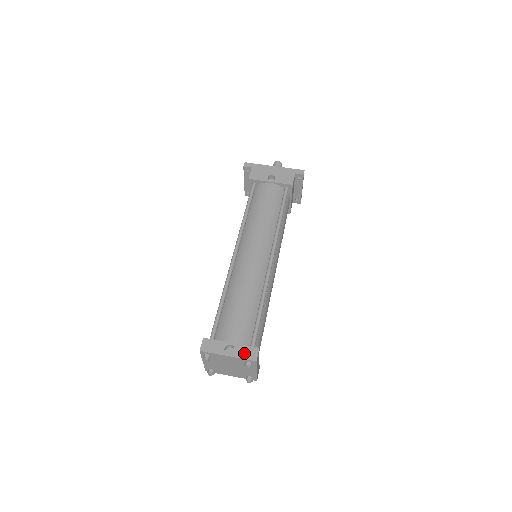
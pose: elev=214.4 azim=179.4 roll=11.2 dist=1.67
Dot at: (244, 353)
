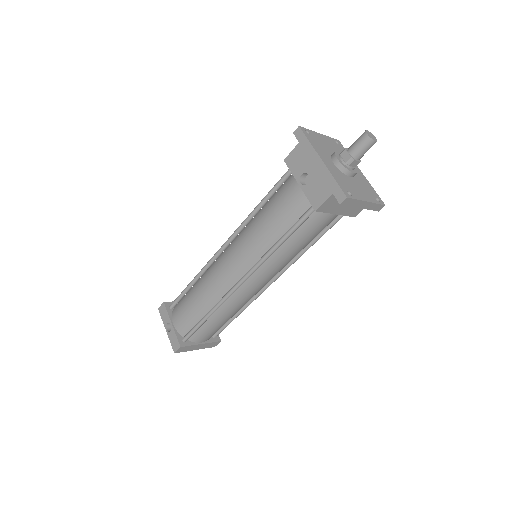
Dot at: (173, 340)
